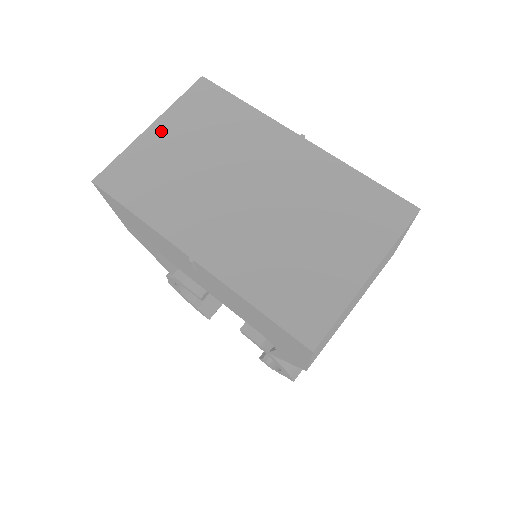
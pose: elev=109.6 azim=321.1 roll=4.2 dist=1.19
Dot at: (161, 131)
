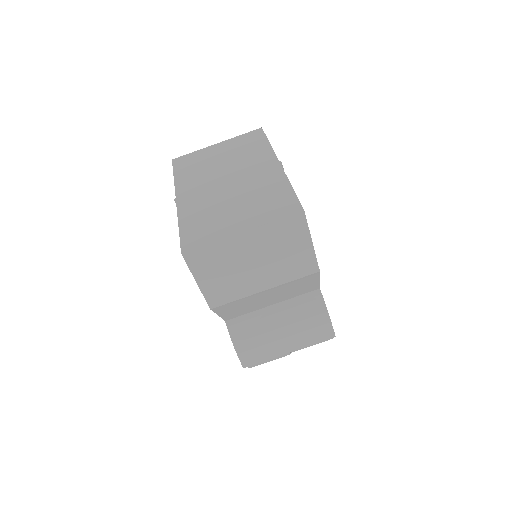
Dot at: (219, 146)
